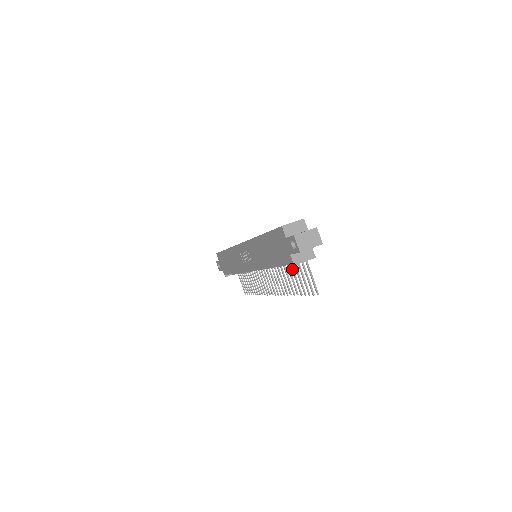
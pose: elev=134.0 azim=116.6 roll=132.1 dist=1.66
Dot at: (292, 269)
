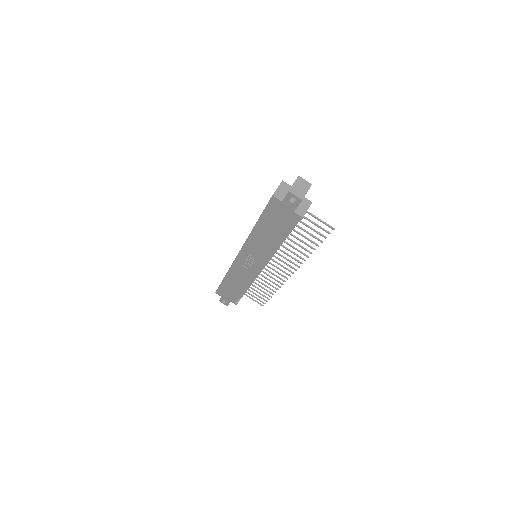
Dot at: (297, 232)
